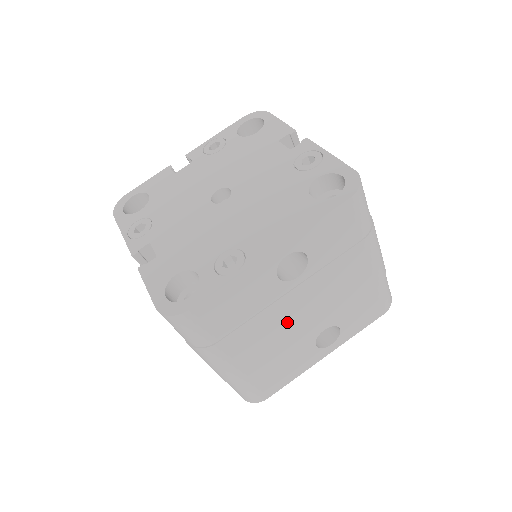
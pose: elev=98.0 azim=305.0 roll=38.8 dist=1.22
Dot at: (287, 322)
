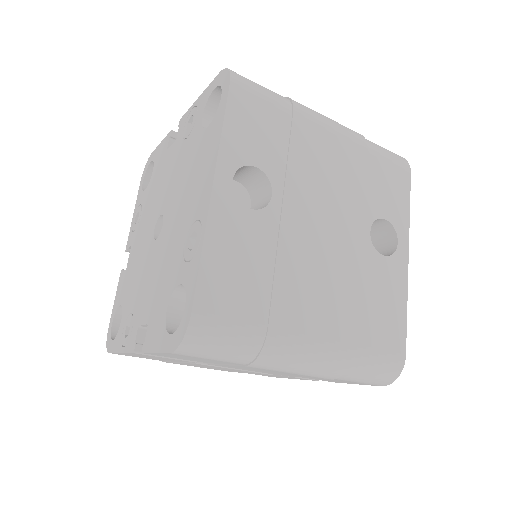
Dot at: (319, 250)
